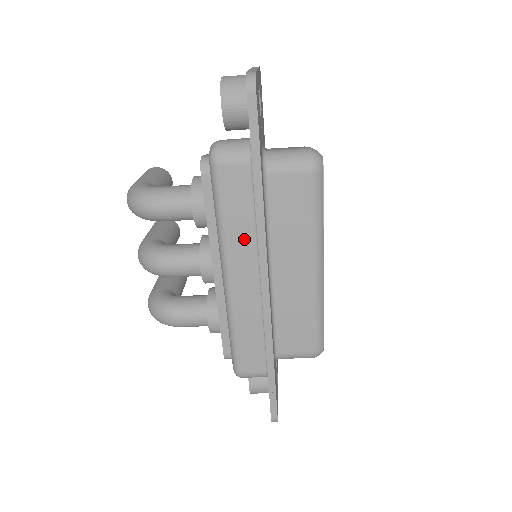
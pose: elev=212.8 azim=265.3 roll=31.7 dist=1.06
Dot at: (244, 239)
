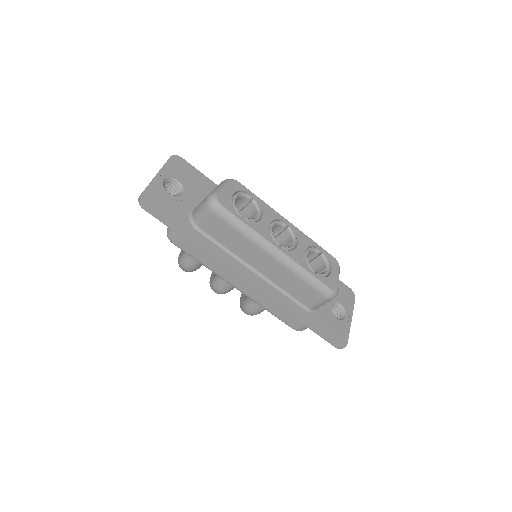
Dot at: (219, 266)
